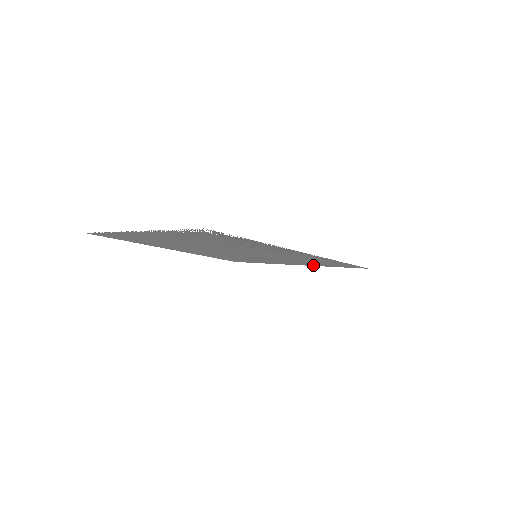
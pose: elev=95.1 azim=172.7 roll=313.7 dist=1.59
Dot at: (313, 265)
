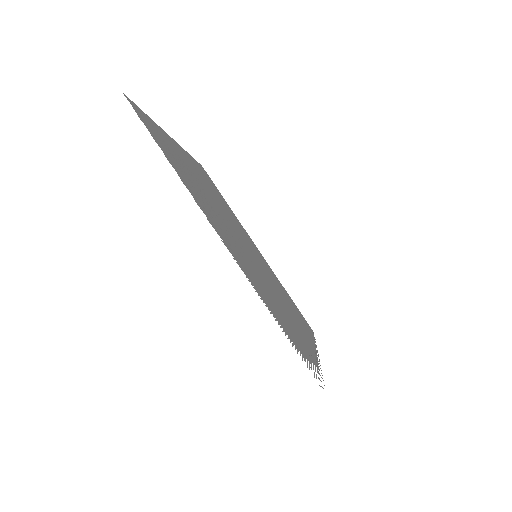
Dot at: occluded
